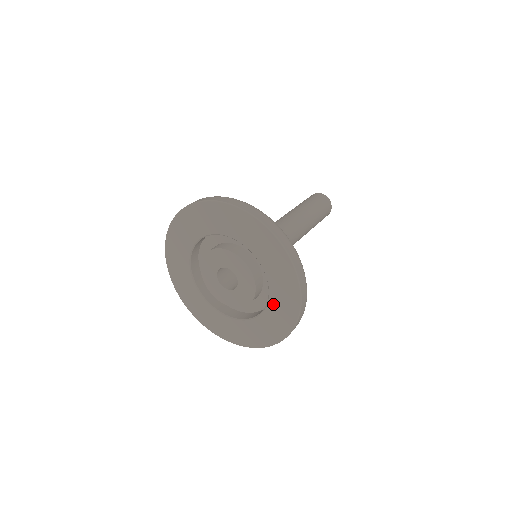
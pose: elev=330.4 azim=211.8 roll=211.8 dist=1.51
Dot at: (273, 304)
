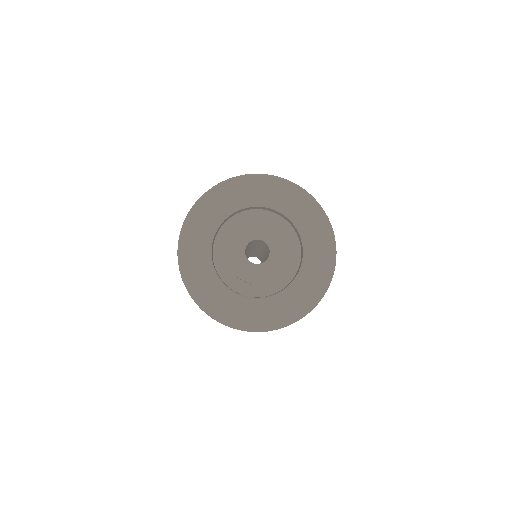
Dot at: (301, 223)
